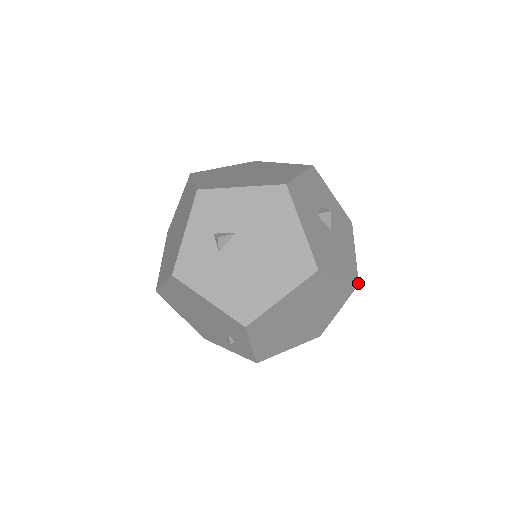
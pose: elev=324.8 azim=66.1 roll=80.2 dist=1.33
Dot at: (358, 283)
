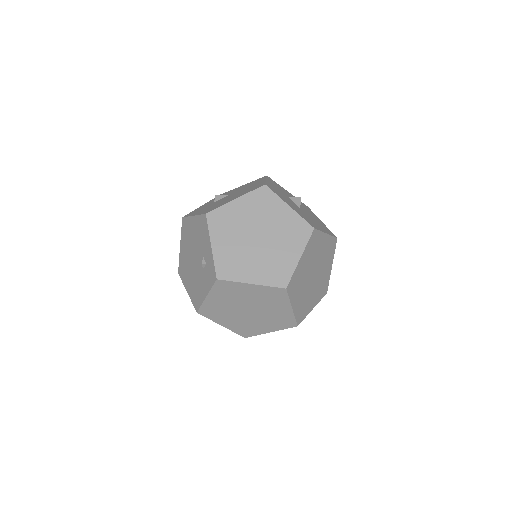
Dot at: (314, 228)
